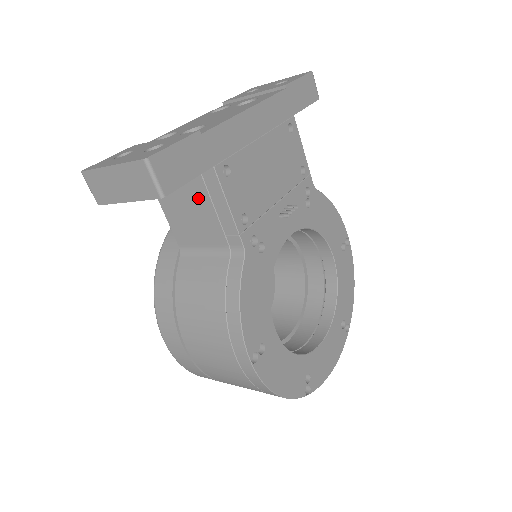
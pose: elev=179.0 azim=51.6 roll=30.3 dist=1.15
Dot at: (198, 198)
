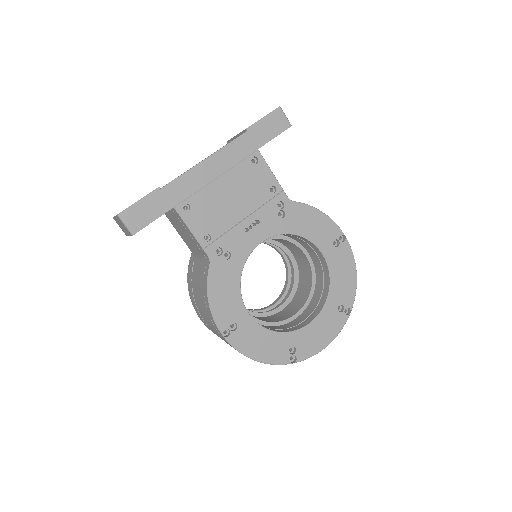
Dot at: (181, 225)
